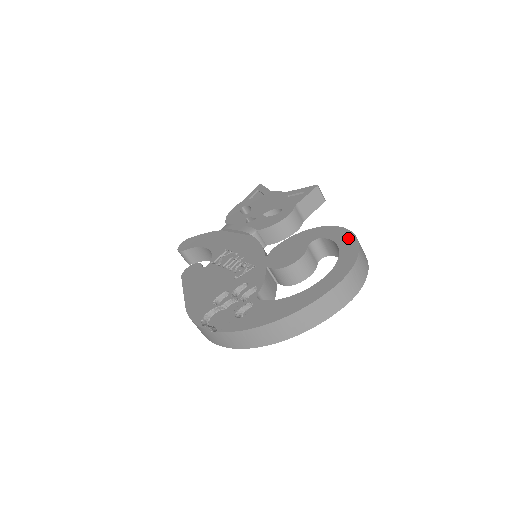
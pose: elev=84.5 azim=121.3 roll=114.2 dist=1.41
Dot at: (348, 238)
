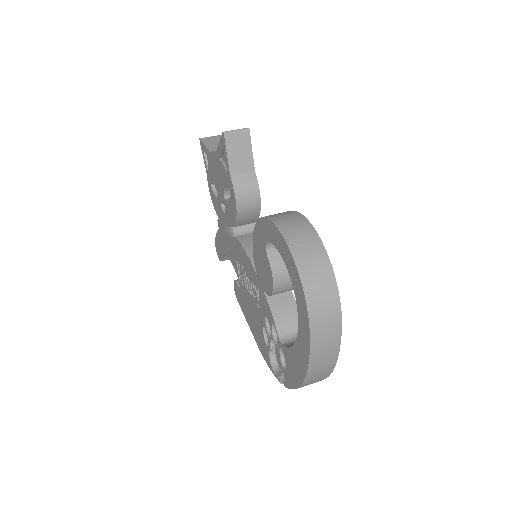
Dot at: (281, 243)
